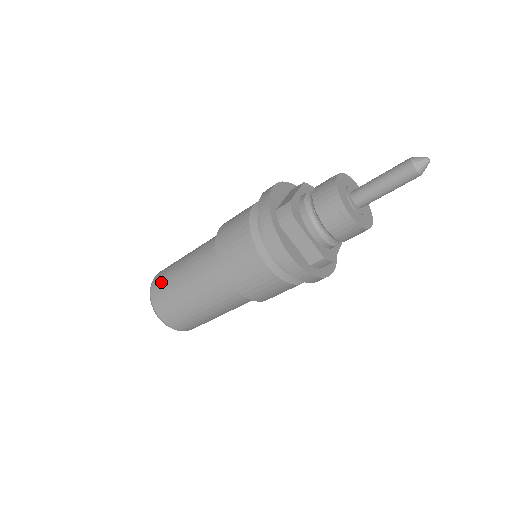
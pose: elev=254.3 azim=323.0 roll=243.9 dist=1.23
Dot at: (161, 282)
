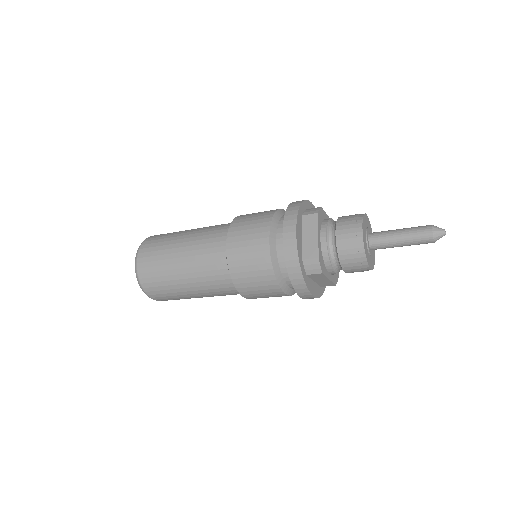
Dot at: (153, 277)
